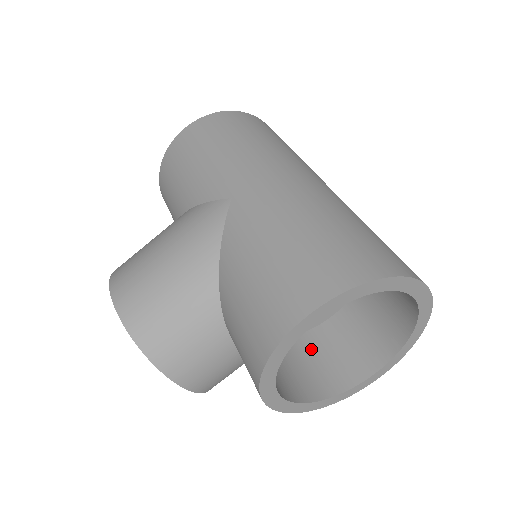
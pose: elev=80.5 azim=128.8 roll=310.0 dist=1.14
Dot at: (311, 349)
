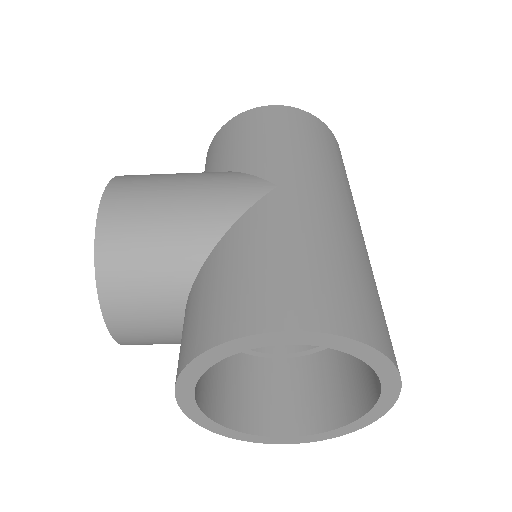
Dot at: (245, 374)
